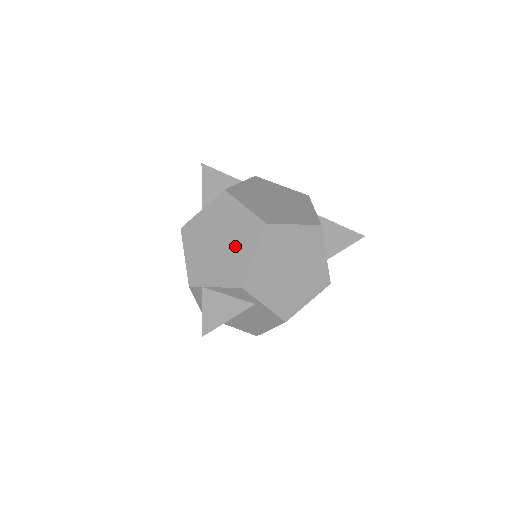
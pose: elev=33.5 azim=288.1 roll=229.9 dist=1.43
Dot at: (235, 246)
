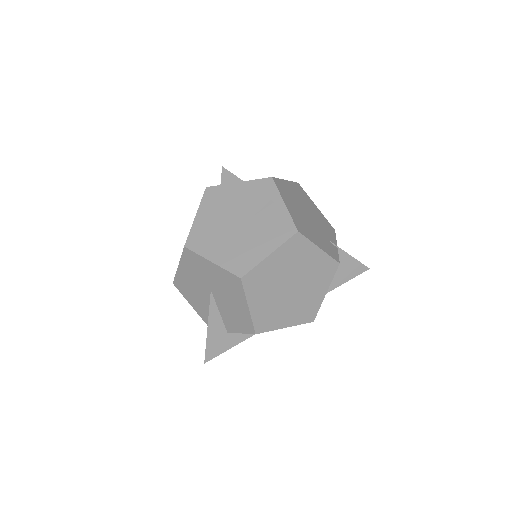
Dot at: occluded
